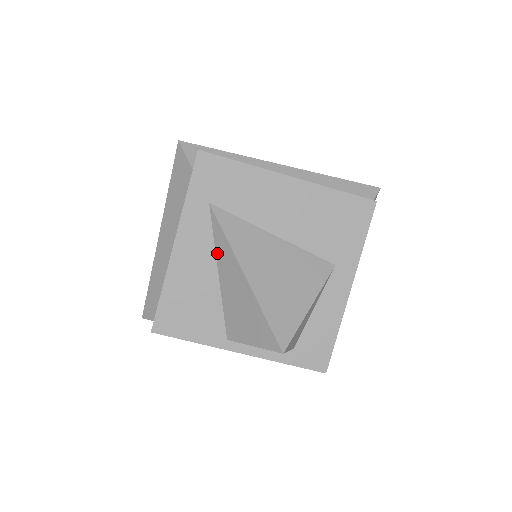
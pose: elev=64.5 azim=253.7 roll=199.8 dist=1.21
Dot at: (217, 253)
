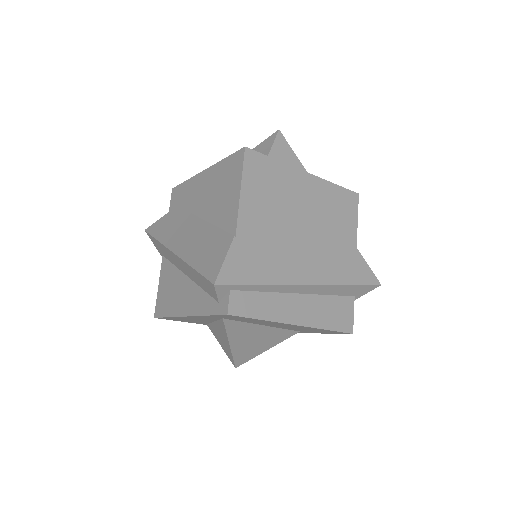
Dot at: (217, 323)
